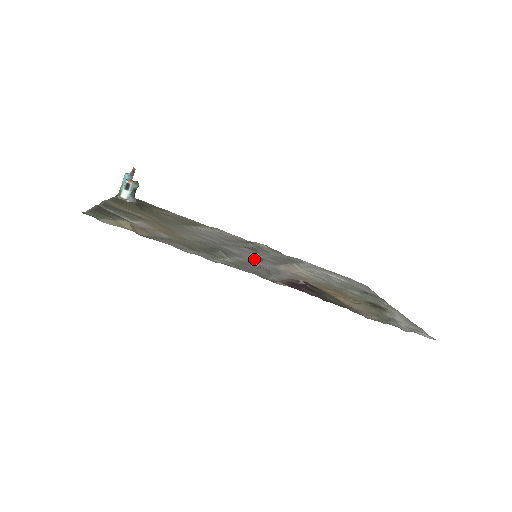
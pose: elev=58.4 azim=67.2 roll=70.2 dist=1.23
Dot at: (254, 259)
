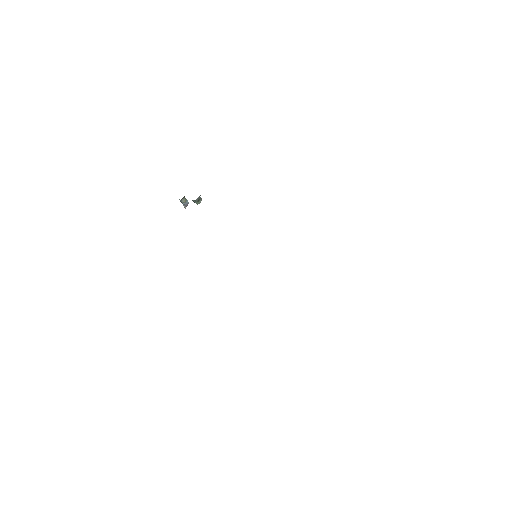
Dot at: occluded
